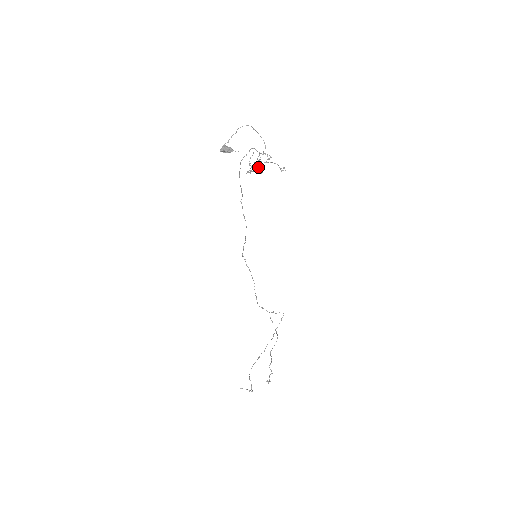
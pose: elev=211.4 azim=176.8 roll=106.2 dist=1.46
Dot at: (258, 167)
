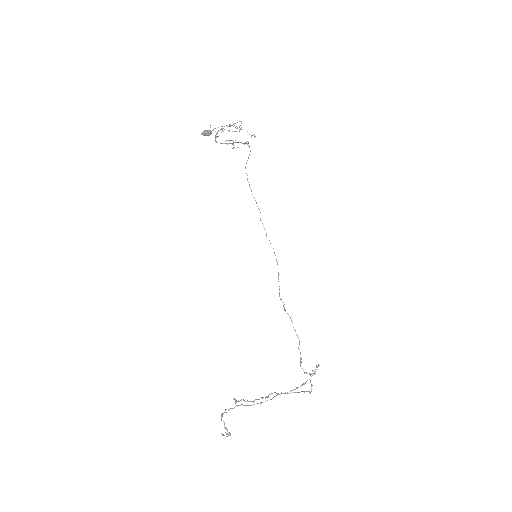
Dot at: (221, 129)
